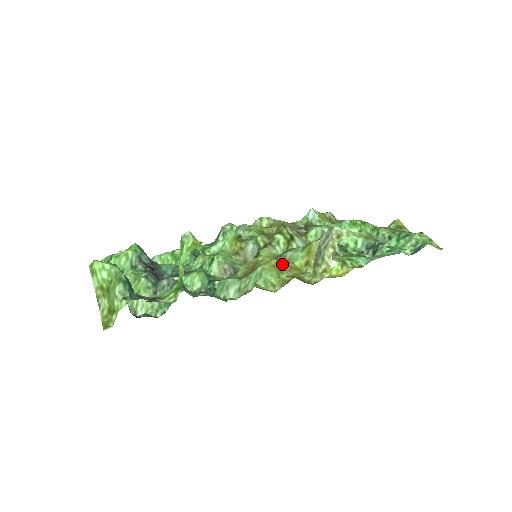
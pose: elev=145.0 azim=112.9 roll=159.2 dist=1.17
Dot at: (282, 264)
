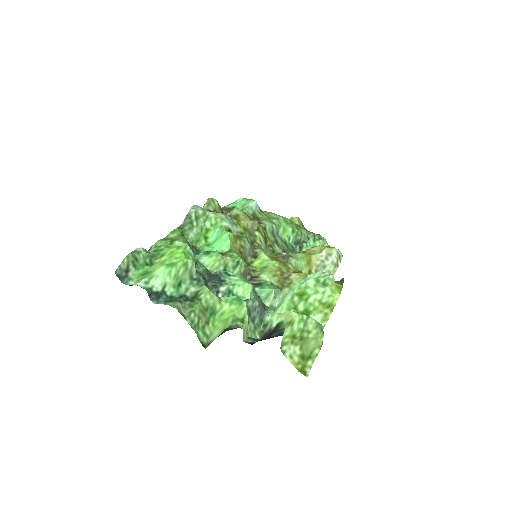
Dot at: occluded
